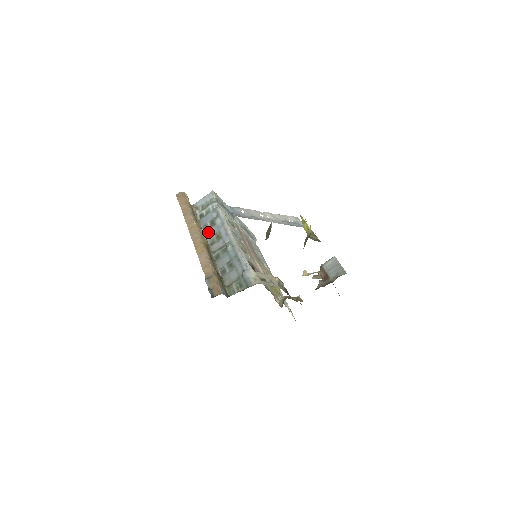
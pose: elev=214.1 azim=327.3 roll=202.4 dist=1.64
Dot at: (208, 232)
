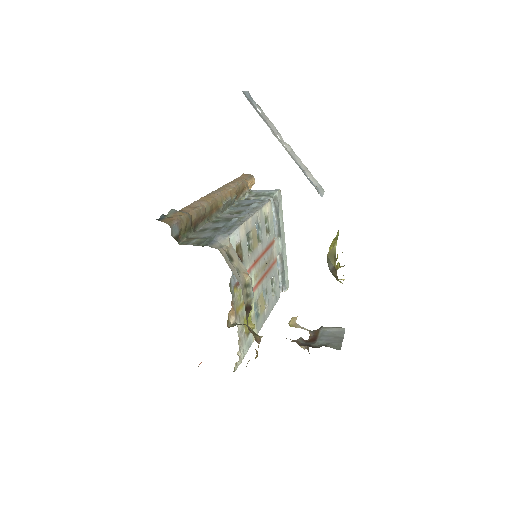
Dot at: (235, 207)
